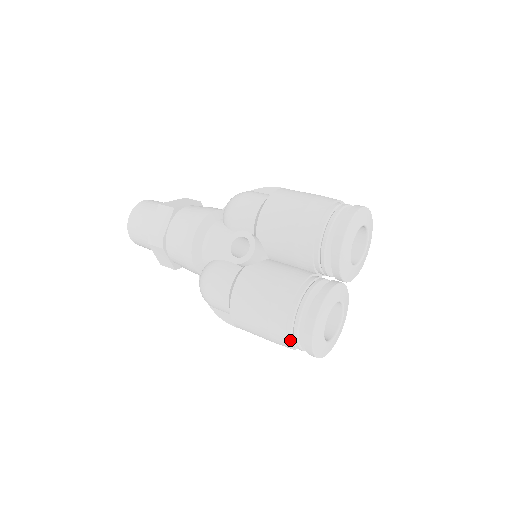
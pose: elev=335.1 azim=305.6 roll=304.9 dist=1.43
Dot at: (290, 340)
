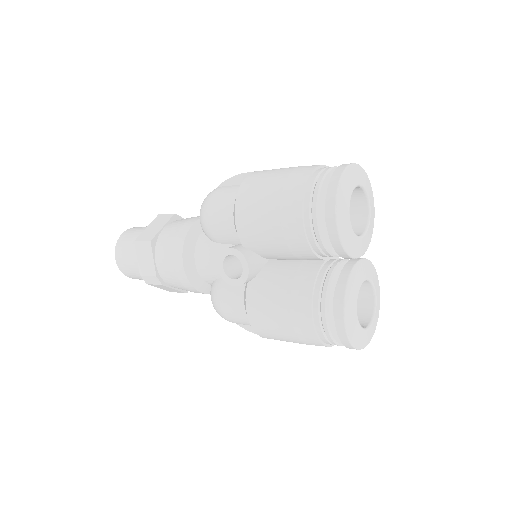
Dot at: (328, 343)
